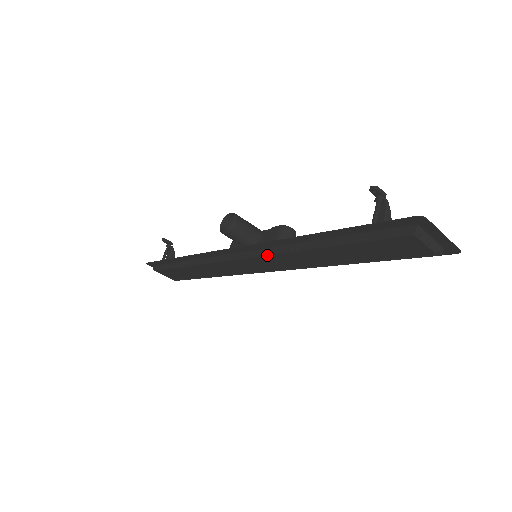
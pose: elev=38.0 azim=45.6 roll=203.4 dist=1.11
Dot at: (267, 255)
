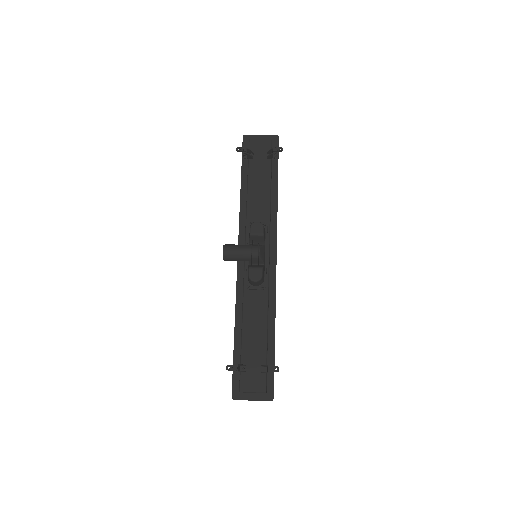
Dot at: occluded
